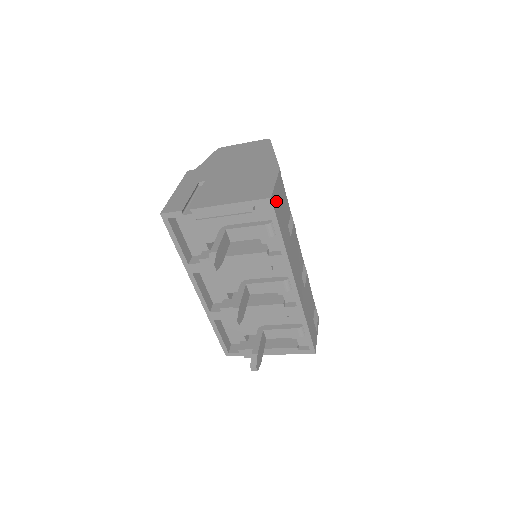
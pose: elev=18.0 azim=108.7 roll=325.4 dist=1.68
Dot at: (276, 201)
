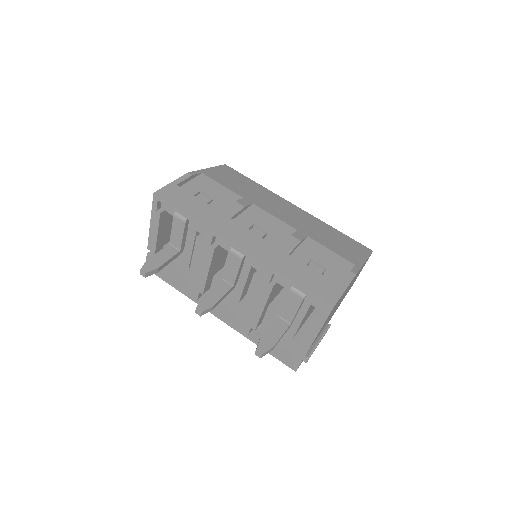
Dot at: (171, 193)
